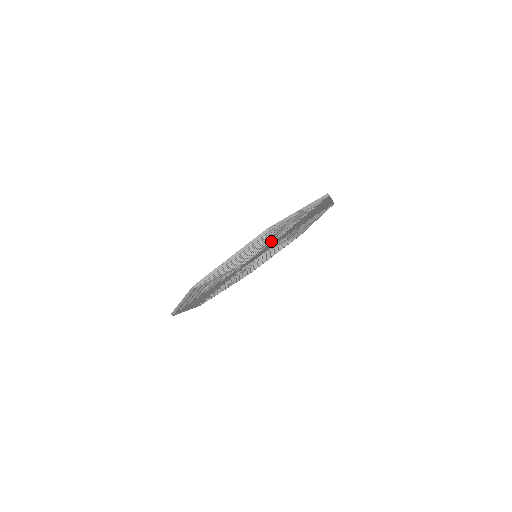
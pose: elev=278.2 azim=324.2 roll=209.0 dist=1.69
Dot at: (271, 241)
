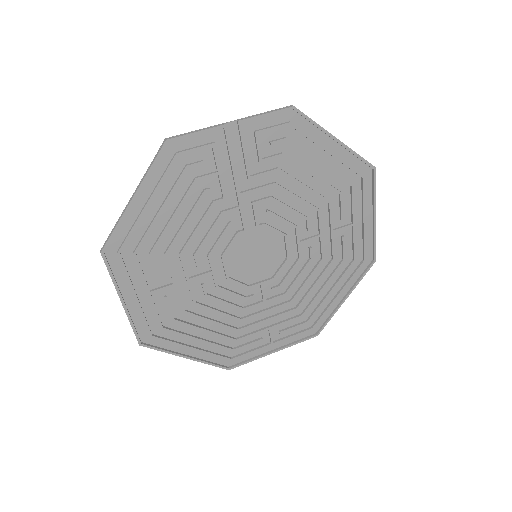
Dot at: (240, 205)
